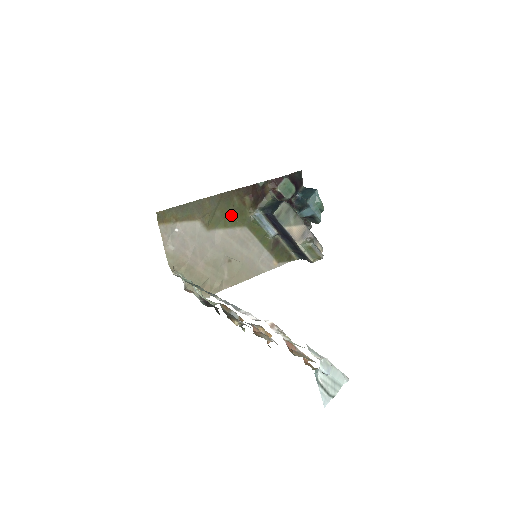
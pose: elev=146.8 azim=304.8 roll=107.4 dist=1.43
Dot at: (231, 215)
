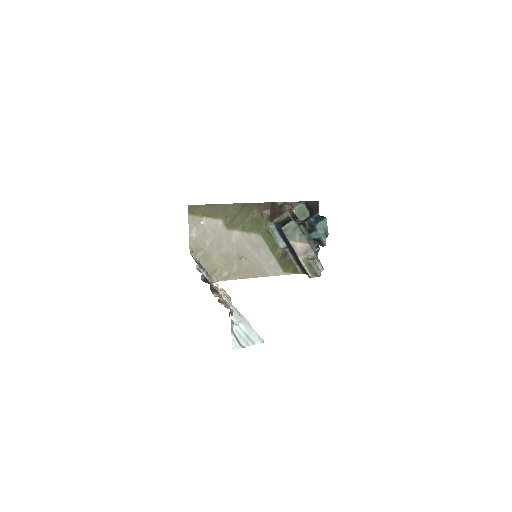
Dot at: (249, 222)
